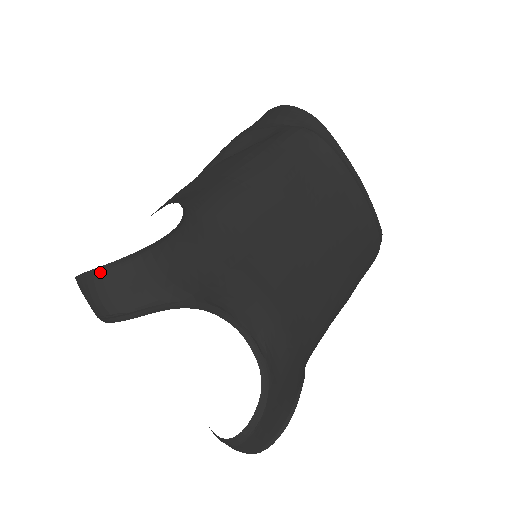
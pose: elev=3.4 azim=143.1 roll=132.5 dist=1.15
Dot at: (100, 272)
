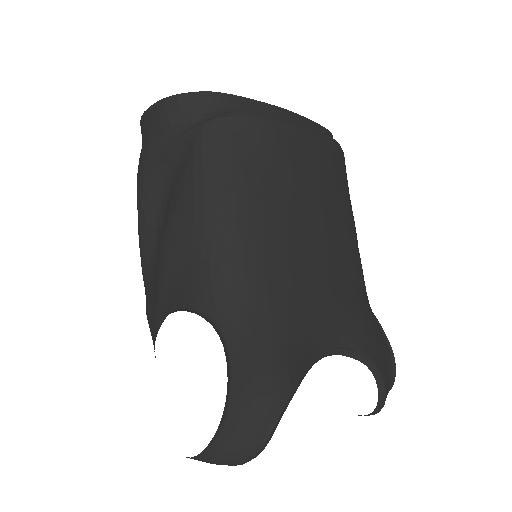
Dot at: (211, 447)
